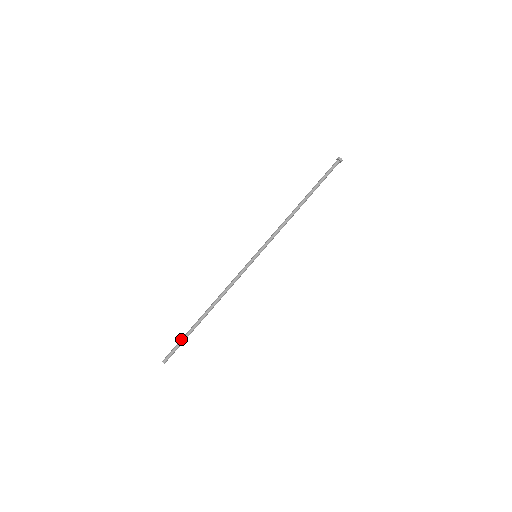
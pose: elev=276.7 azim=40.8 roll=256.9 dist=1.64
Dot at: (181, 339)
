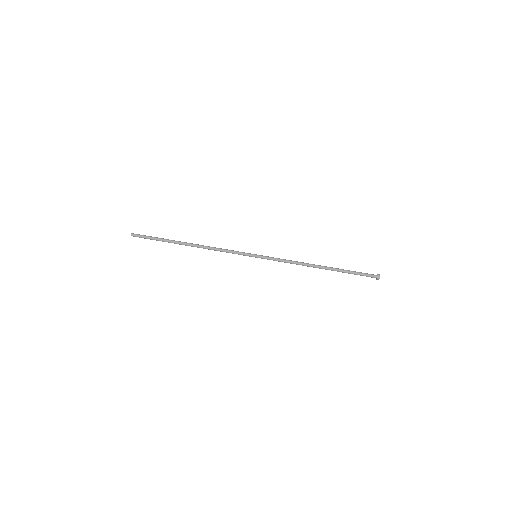
Dot at: (157, 237)
